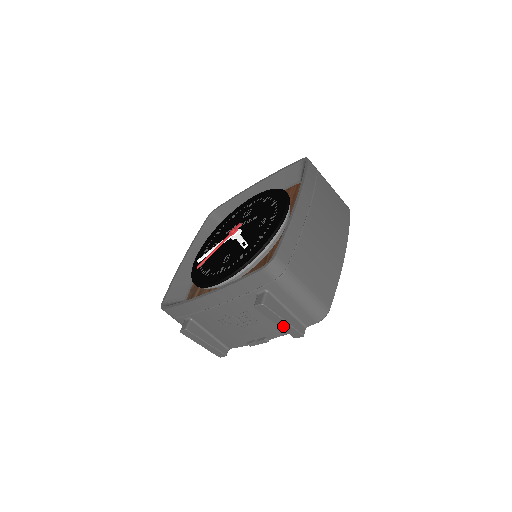
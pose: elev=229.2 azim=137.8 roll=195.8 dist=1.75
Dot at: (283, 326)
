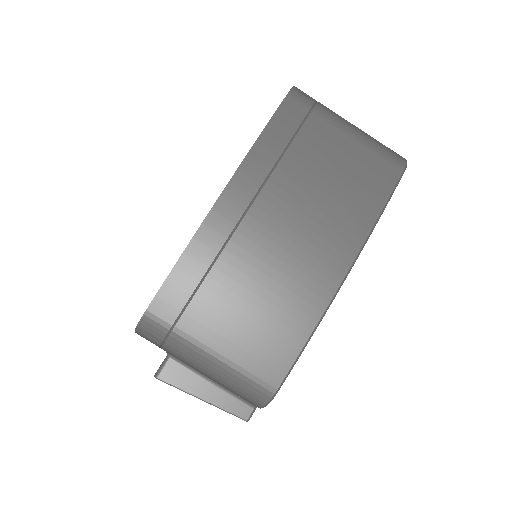
Dot at: occluded
